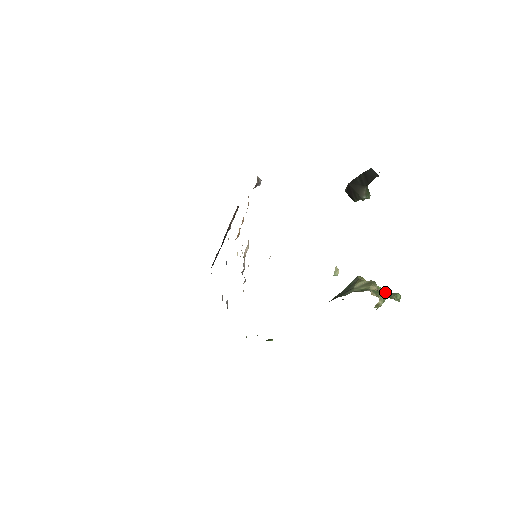
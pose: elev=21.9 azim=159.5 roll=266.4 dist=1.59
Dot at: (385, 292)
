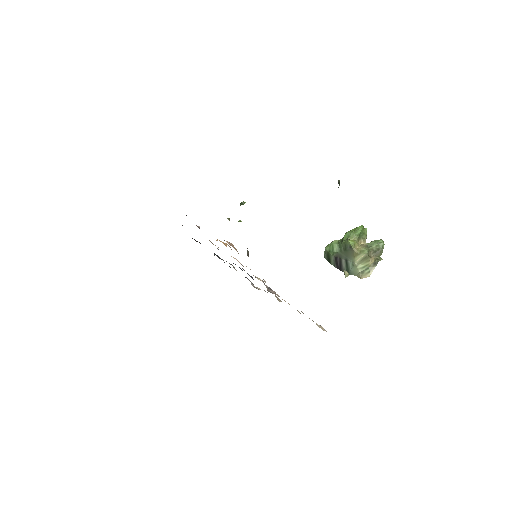
Dot at: (375, 251)
